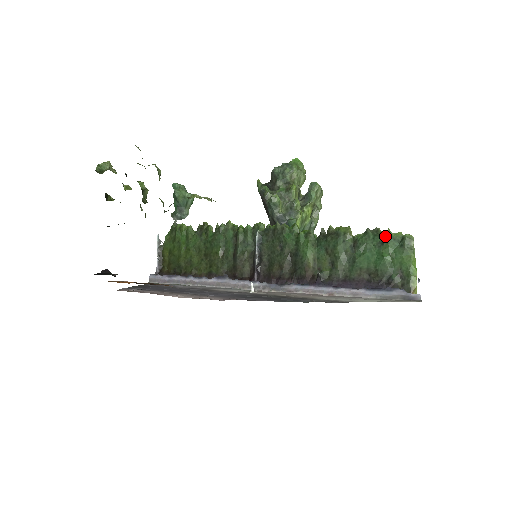
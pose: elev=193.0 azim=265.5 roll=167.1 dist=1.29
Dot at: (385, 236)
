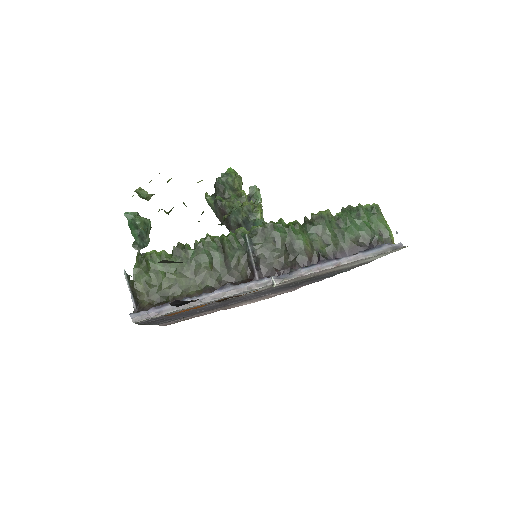
Dot at: (360, 209)
